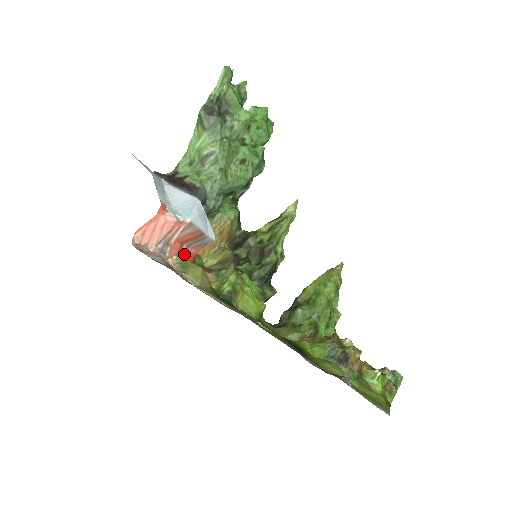
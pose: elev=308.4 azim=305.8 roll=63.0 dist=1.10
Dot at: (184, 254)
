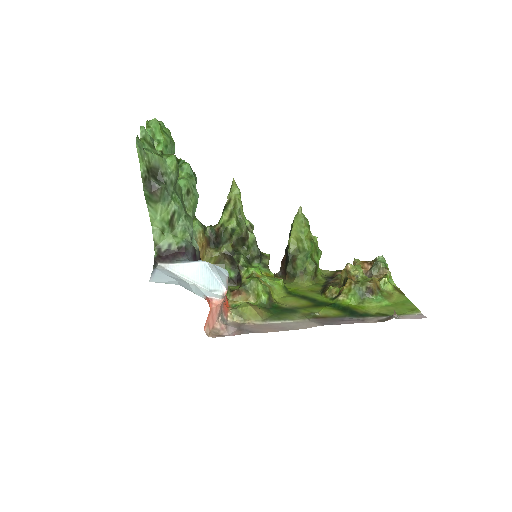
Dot at: (226, 304)
